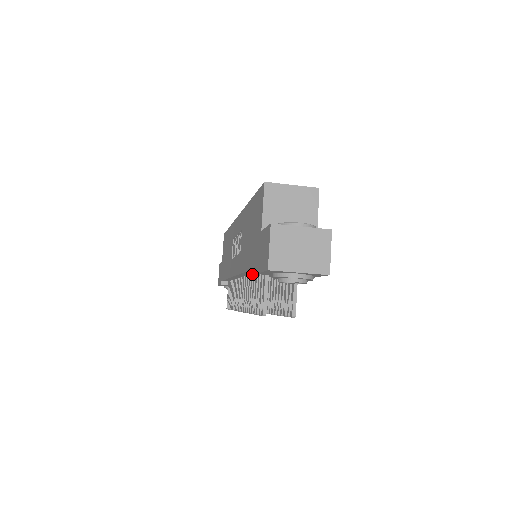
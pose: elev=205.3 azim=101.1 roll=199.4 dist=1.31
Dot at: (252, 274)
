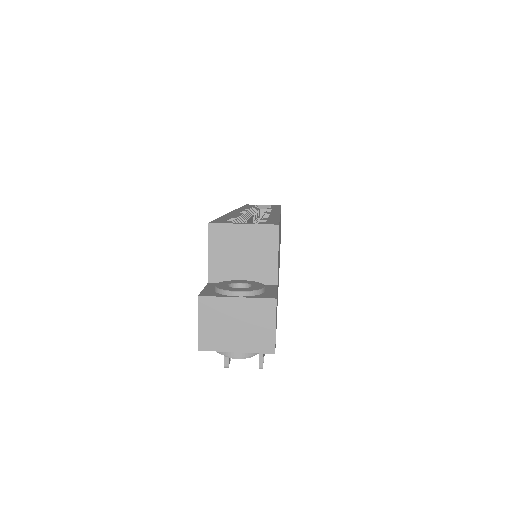
Dot at: occluded
